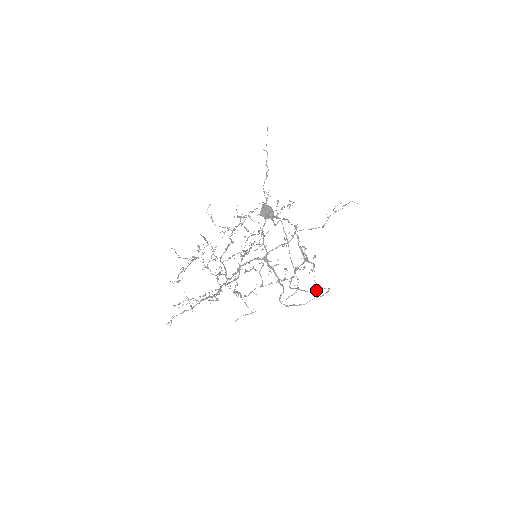
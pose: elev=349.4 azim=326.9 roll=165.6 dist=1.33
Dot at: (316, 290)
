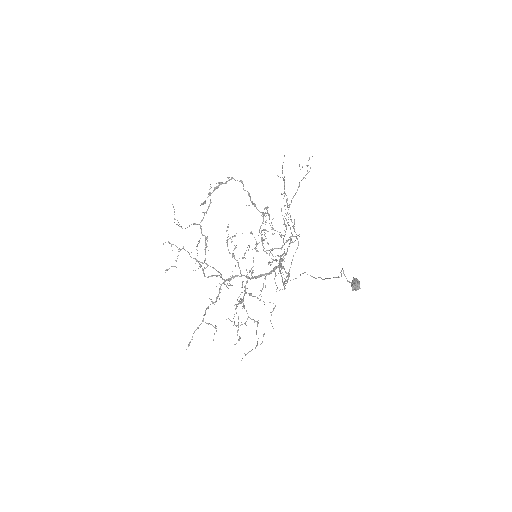
Dot at: occluded
